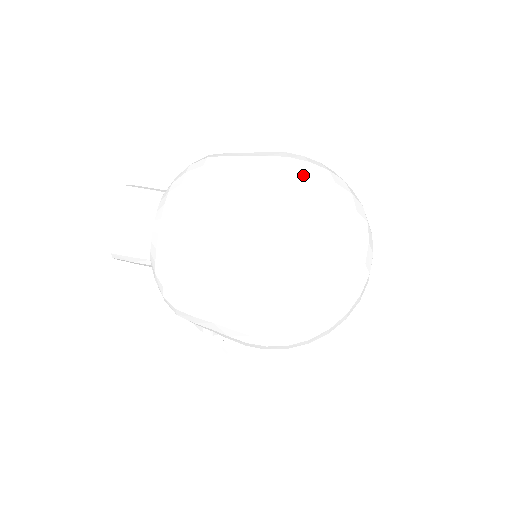
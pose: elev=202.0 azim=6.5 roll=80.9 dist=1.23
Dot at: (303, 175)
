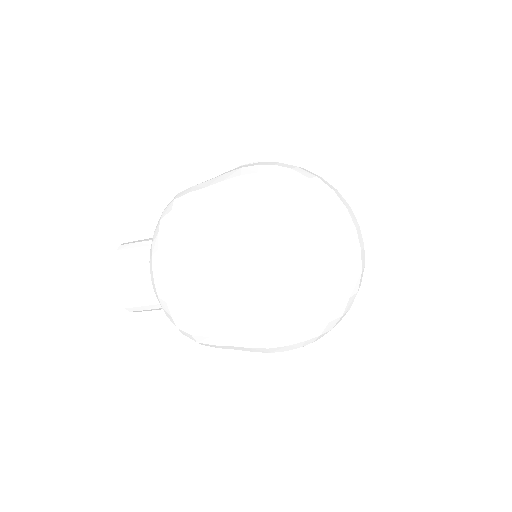
Dot at: (264, 234)
